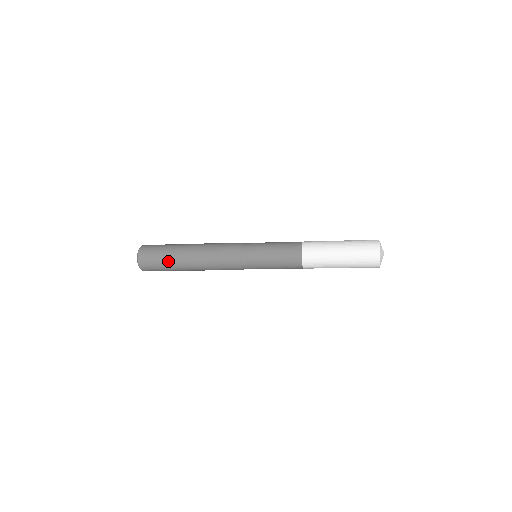
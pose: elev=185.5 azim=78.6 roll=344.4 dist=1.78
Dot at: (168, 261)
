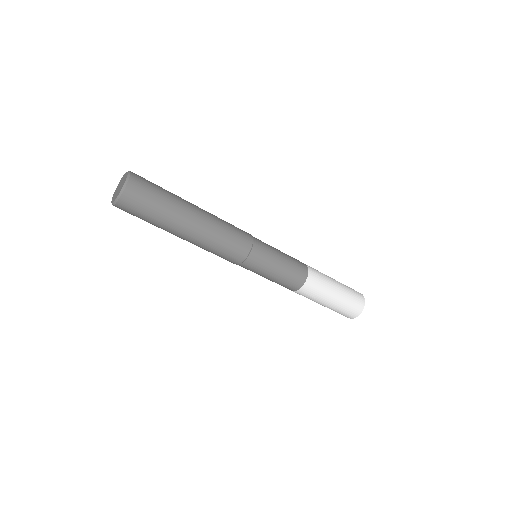
Dot at: (167, 209)
